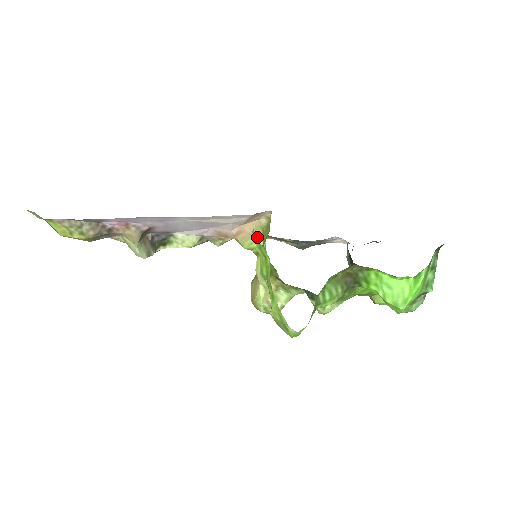
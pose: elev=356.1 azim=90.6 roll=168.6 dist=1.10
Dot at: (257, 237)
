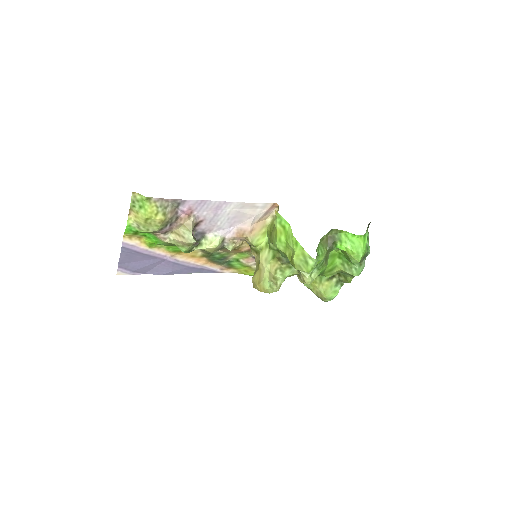
Dot at: (263, 234)
